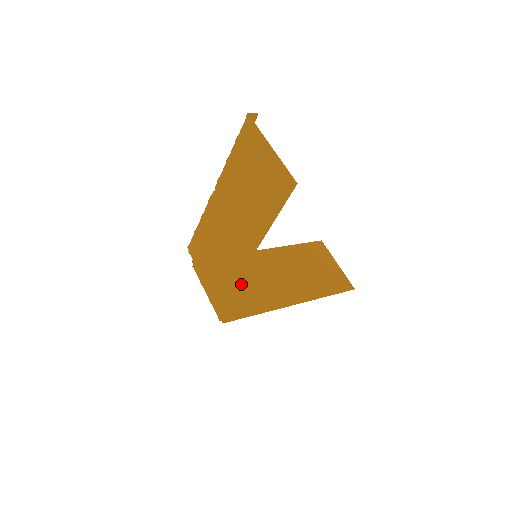
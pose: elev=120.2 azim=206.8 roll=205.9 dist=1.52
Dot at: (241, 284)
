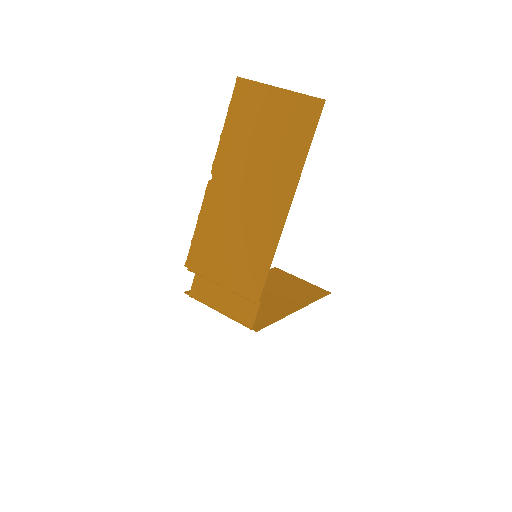
Dot at: occluded
